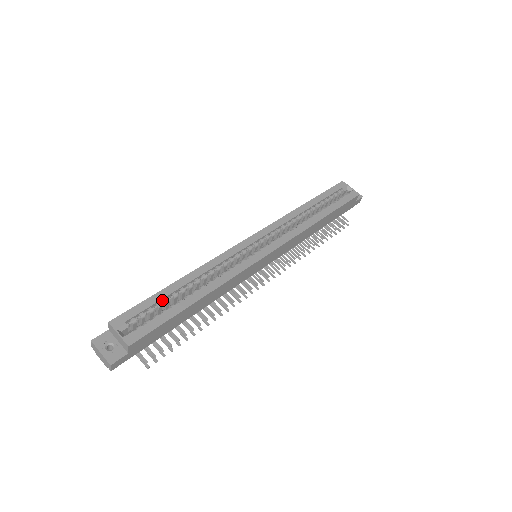
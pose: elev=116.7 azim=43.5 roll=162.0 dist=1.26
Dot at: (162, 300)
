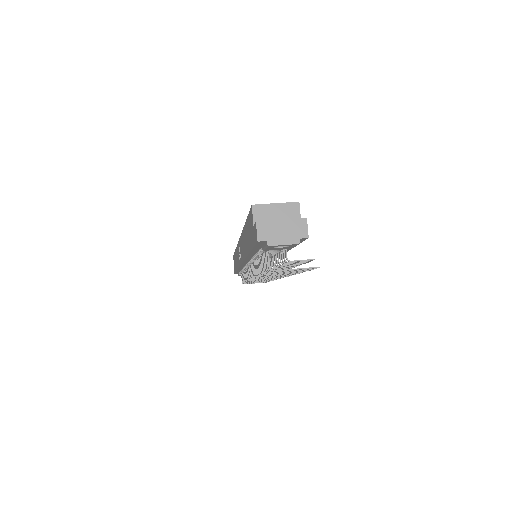
Dot at: occluded
